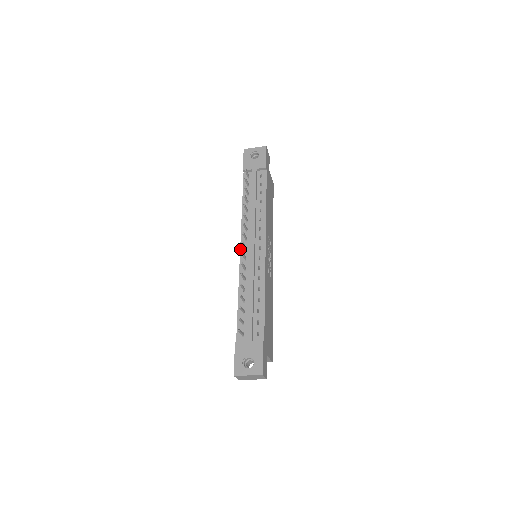
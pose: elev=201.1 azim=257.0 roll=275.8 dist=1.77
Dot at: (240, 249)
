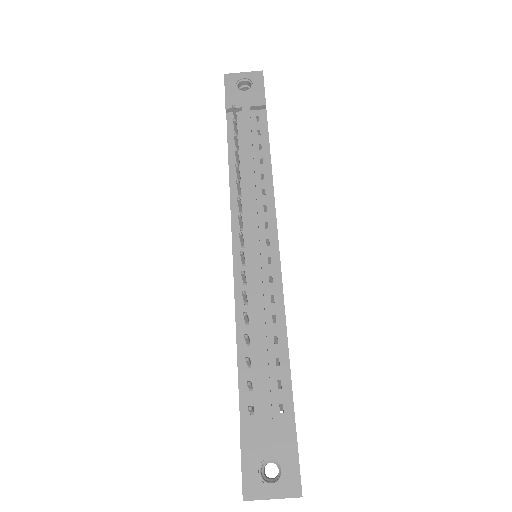
Dot at: (232, 245)
